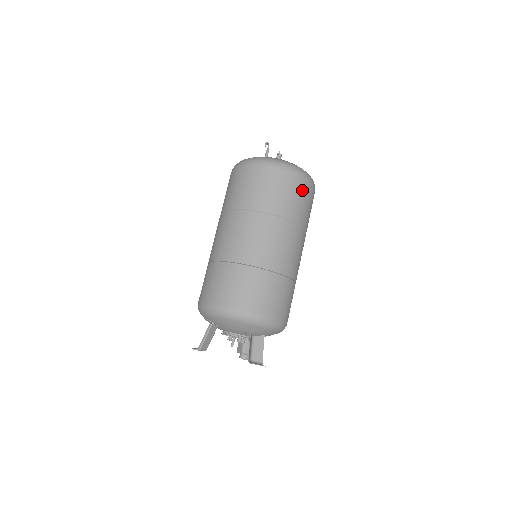
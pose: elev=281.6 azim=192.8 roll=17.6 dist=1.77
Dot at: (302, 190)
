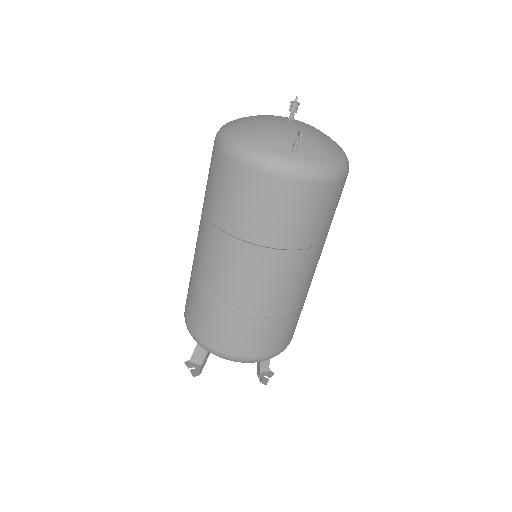
Dot at: (339, 195)
